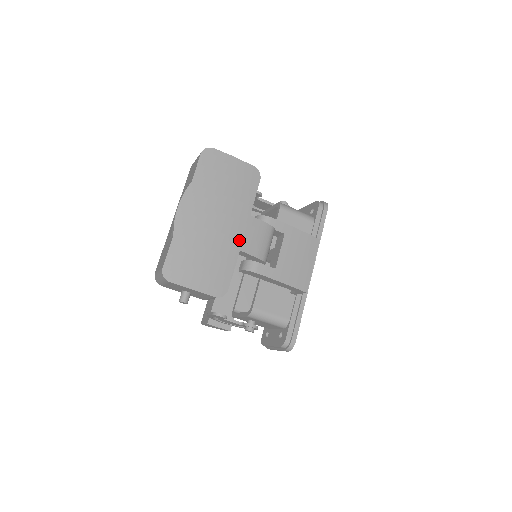
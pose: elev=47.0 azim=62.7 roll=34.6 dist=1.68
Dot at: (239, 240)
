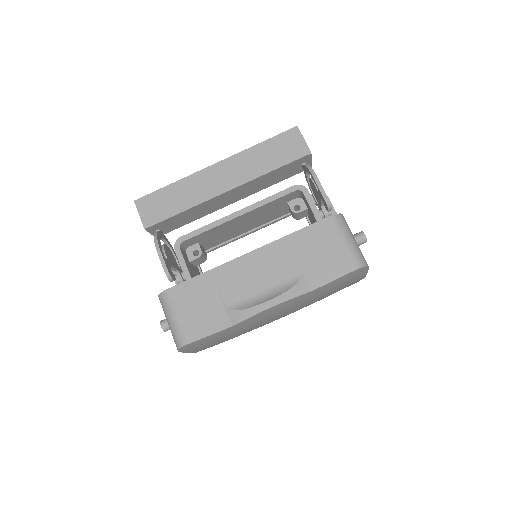
Dot at: occluded
